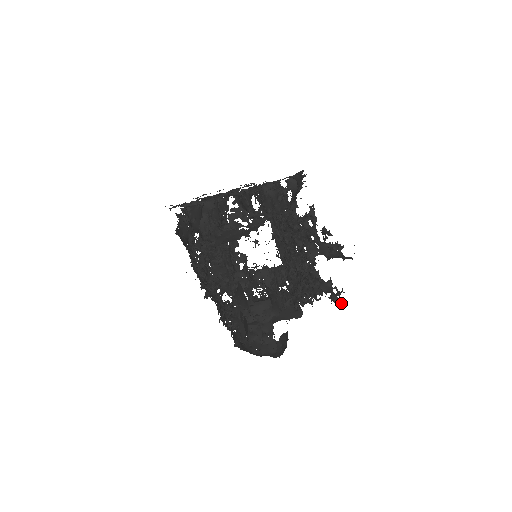
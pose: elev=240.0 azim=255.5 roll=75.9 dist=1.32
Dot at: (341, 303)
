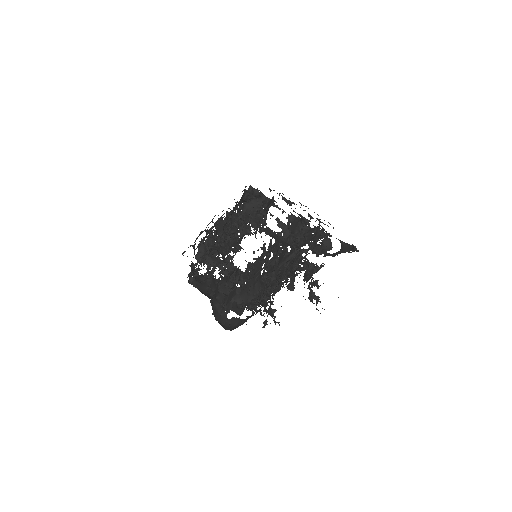
Dot at: occluded
